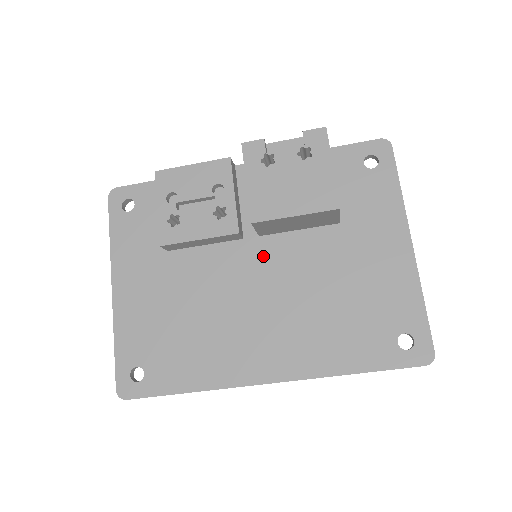
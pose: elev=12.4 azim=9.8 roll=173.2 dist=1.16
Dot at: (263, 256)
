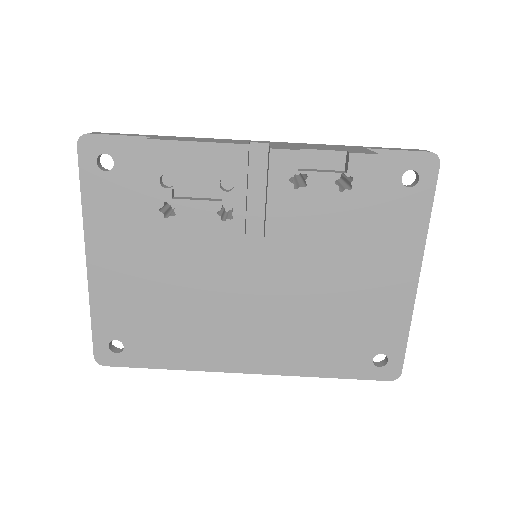
Dot at: (264, 259)
